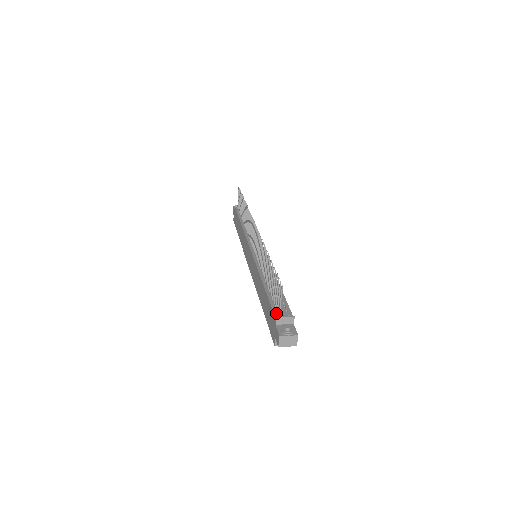
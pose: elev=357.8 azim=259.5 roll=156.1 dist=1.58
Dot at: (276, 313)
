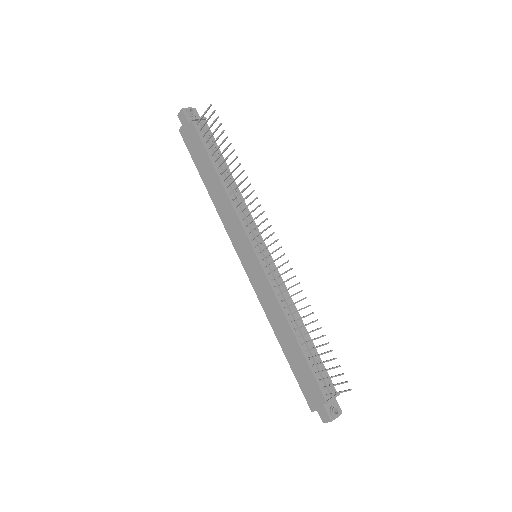
Dot at: (324, 392)
